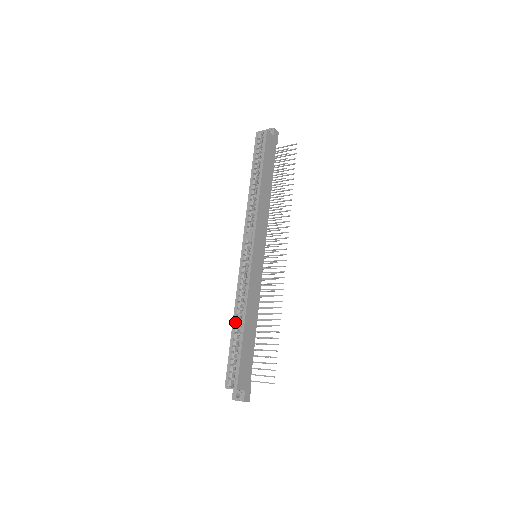
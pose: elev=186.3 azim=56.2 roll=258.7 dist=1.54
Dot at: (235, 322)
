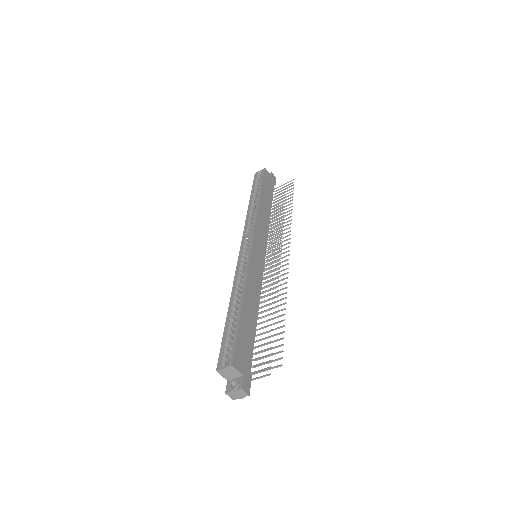
Dot at: (232, 304)
